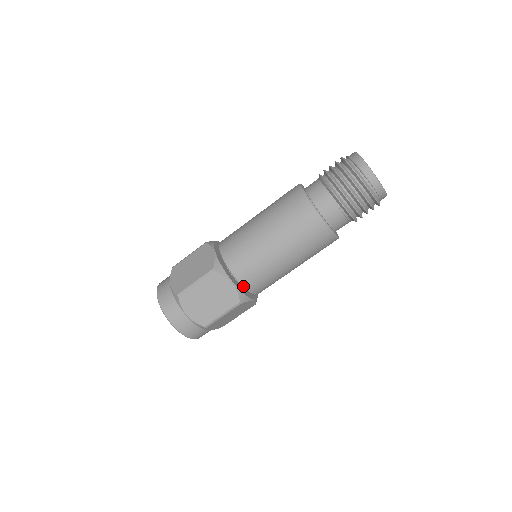
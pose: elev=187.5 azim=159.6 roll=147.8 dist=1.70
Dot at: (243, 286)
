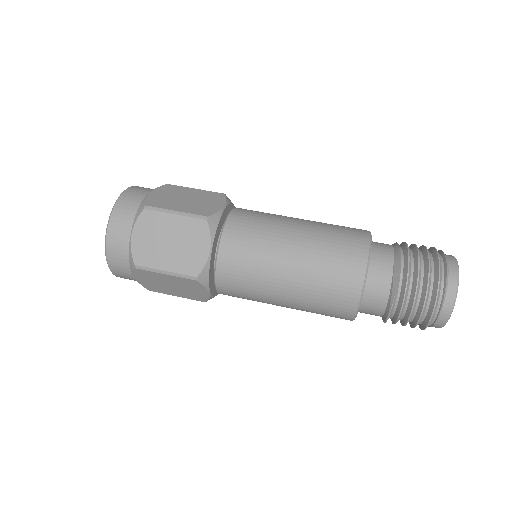
Dot at: (219, 293)
